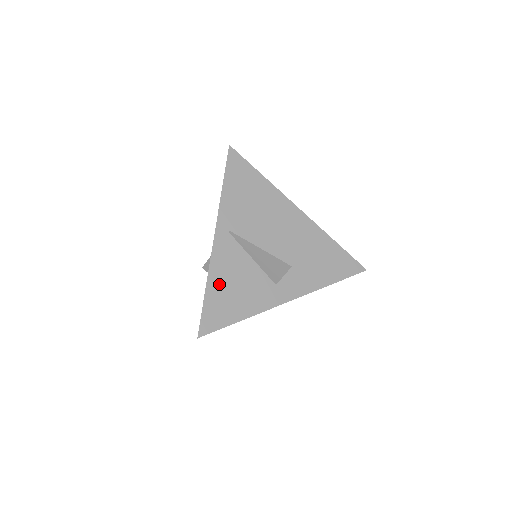
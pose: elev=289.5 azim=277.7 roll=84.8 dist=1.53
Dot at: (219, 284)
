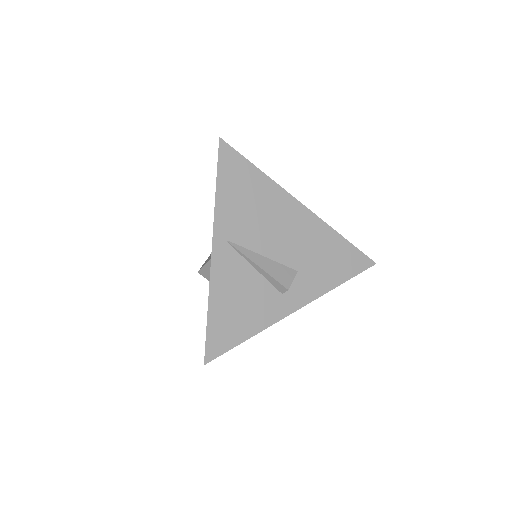
Dot at: (222, 303)
